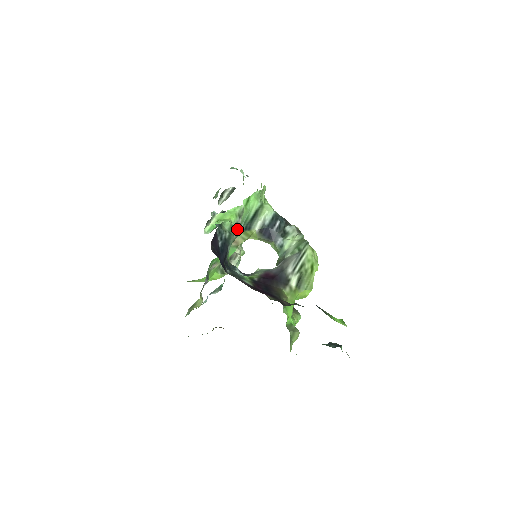
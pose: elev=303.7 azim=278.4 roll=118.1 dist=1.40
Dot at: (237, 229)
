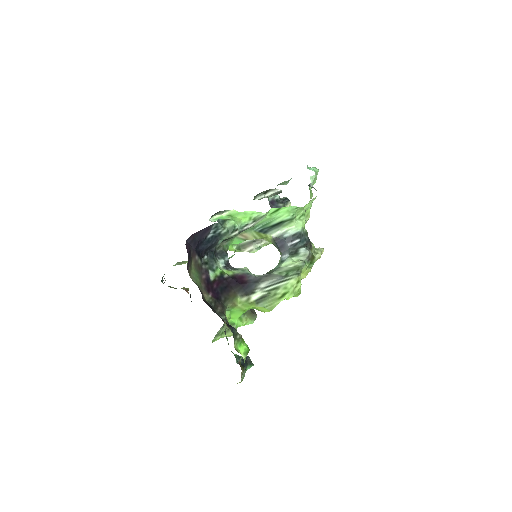
Dot at: (243, 229)
